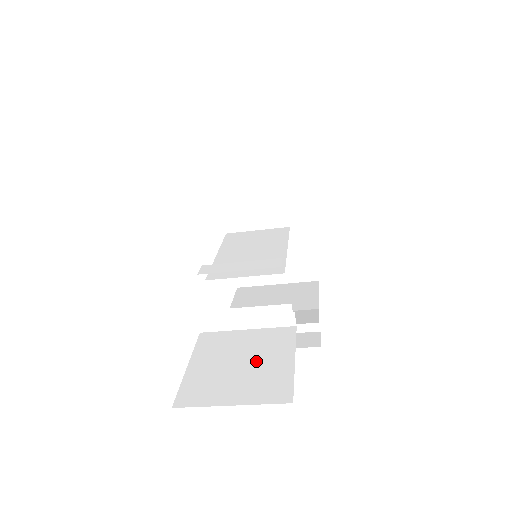
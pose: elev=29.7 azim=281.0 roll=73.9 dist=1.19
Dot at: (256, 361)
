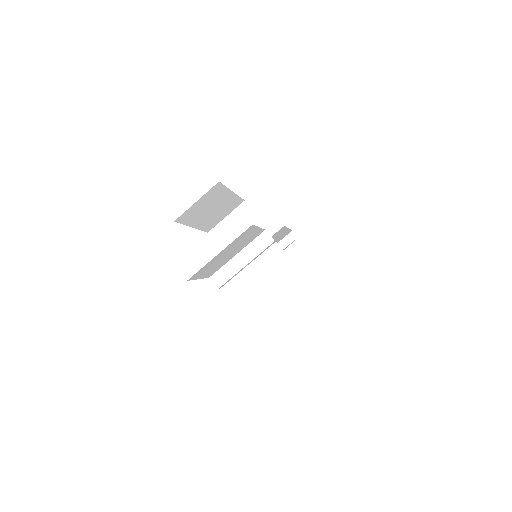
Dot at: occluded
